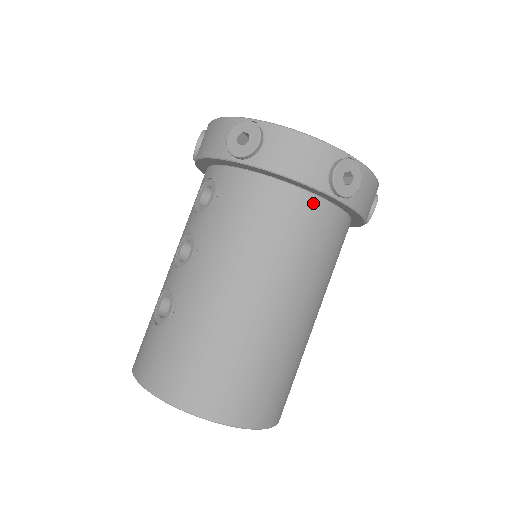
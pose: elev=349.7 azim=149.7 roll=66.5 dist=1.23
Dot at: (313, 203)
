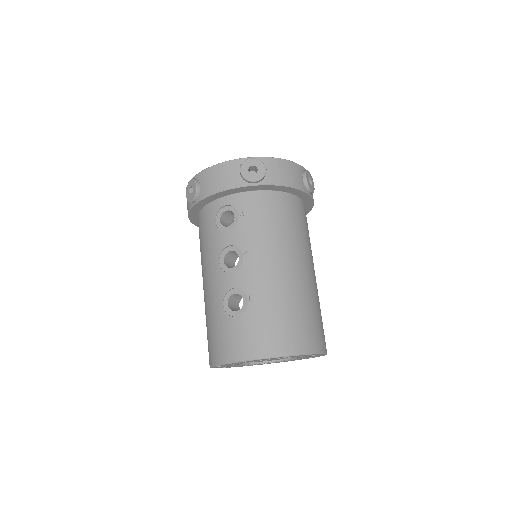
Dot at: (298, 201)
